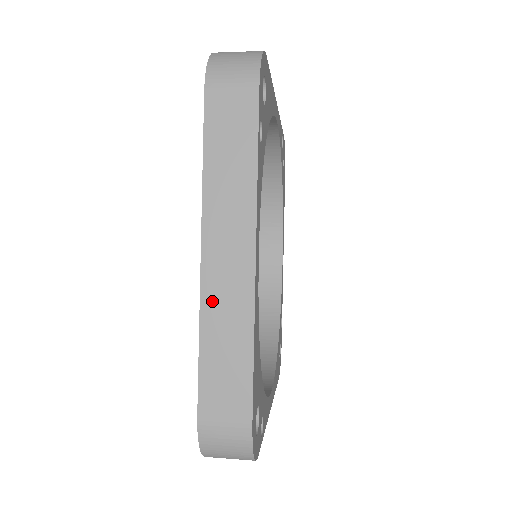
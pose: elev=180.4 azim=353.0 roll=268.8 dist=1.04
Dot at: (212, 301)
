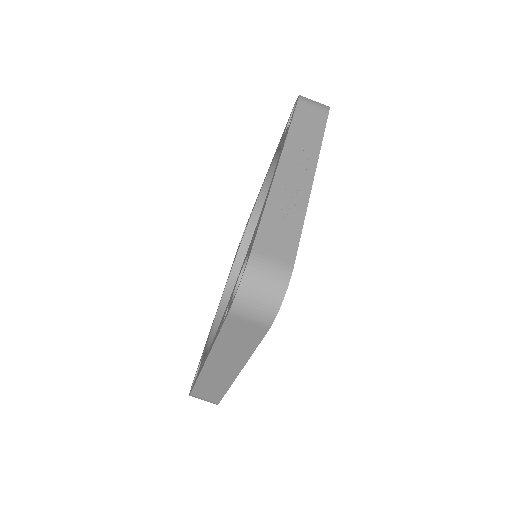
Dot at: (208, 375)
